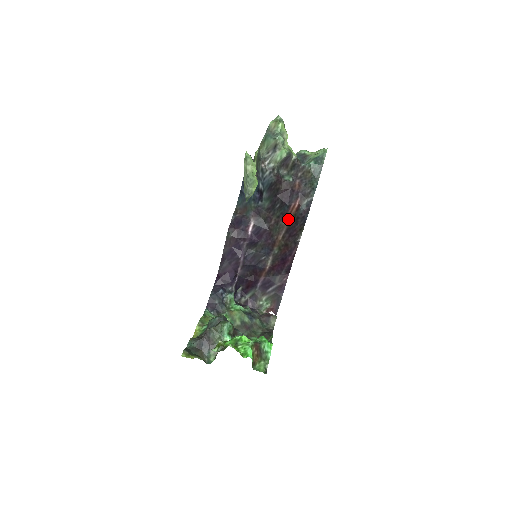
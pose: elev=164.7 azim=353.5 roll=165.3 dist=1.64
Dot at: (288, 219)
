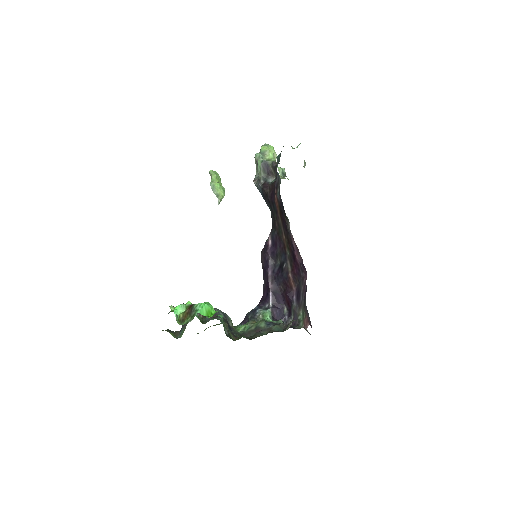
Dot at: (279, 214)
